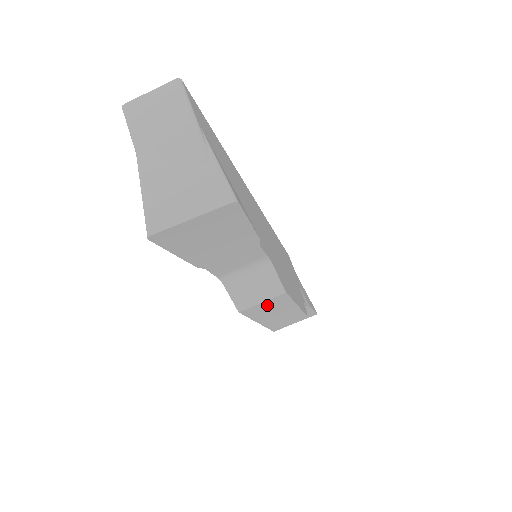
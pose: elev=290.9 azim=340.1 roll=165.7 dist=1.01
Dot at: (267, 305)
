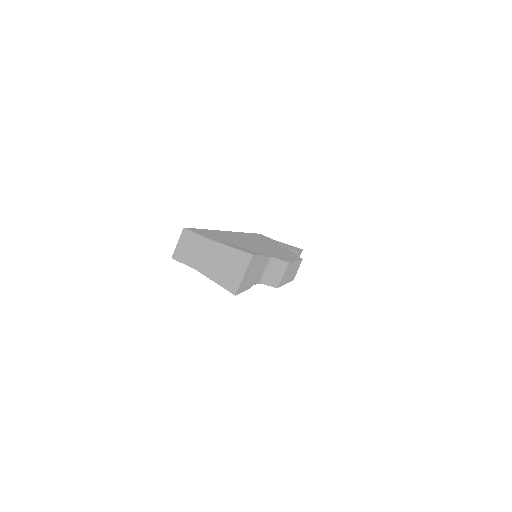
Dot at: (285, 274)
